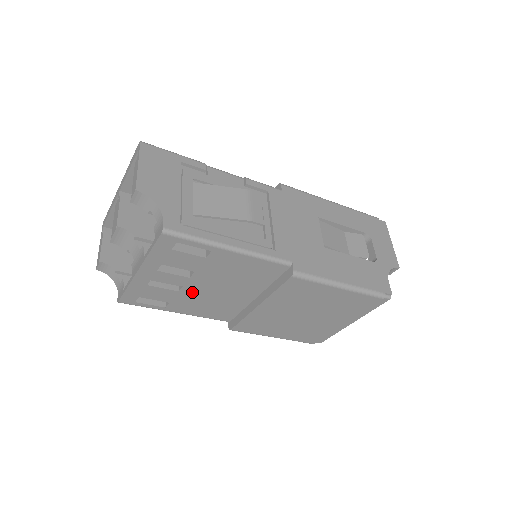
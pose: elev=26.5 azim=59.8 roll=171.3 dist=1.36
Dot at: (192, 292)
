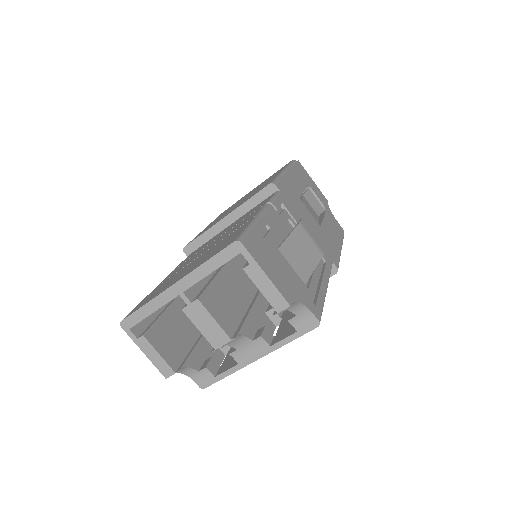
Dot at: occluded
